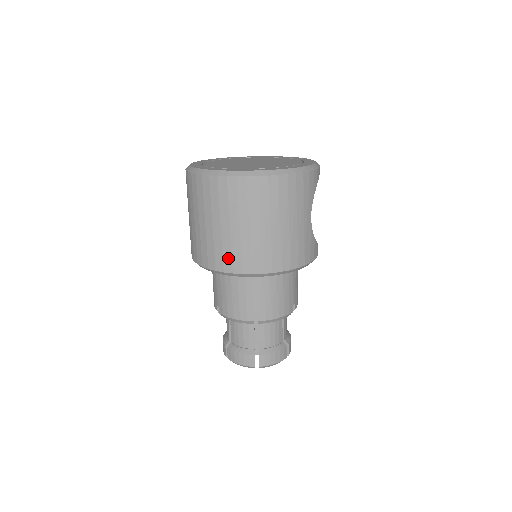
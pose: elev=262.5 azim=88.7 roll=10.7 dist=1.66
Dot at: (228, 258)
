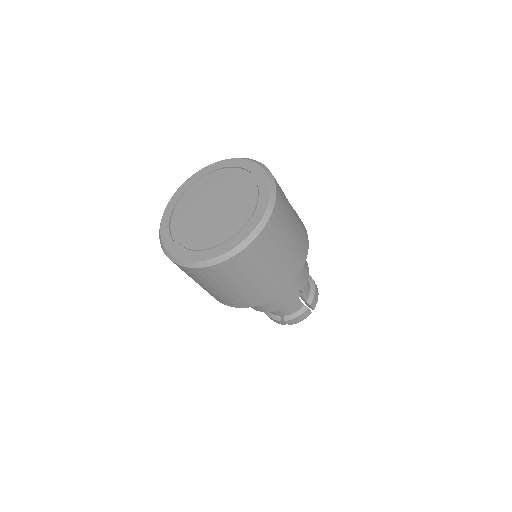
Dot at: (274, 288)
